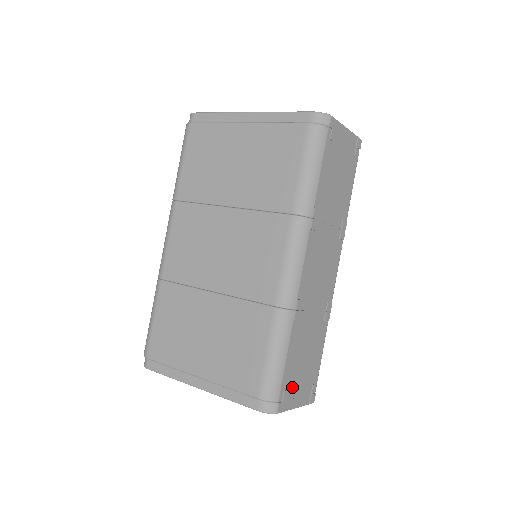
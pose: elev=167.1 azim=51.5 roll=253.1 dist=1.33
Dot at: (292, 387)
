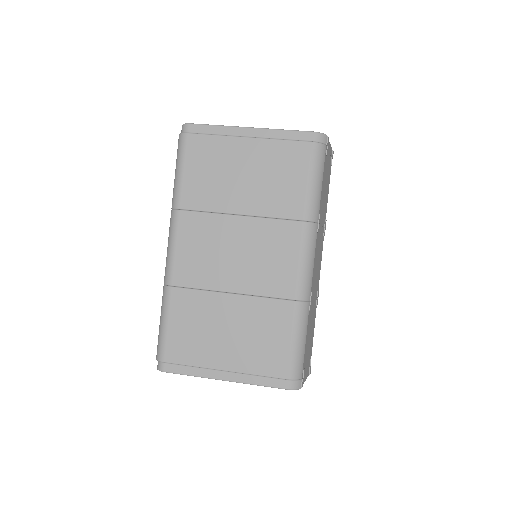
Dot at: (305, 364)
